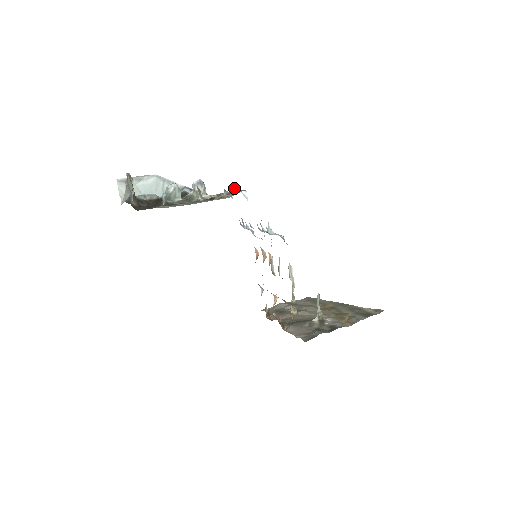
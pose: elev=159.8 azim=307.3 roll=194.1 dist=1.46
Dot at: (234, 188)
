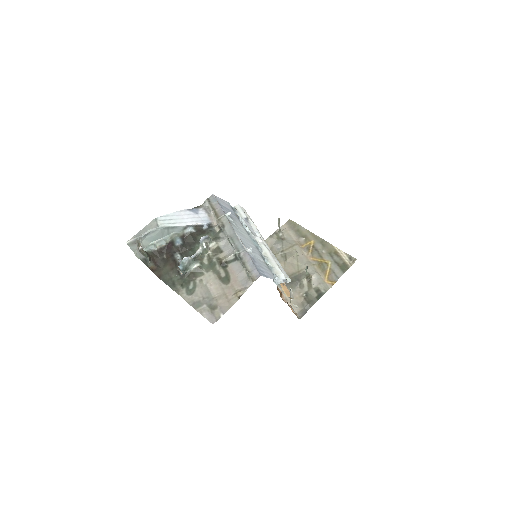
Dot at: (245, 269)
